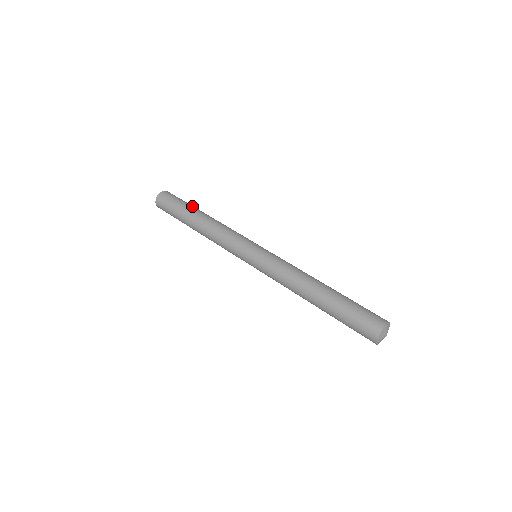
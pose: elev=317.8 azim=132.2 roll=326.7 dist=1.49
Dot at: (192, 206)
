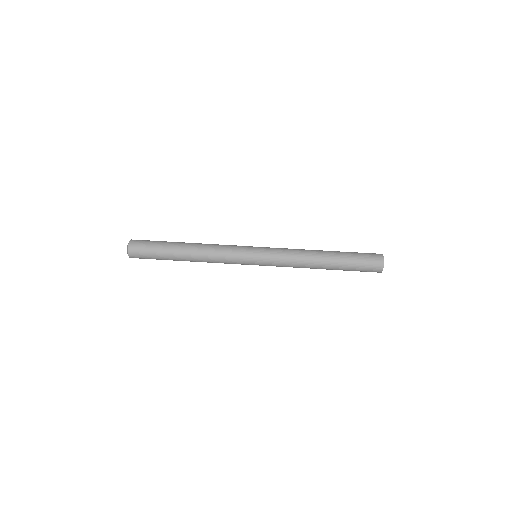
Dot at: (170, 242)
